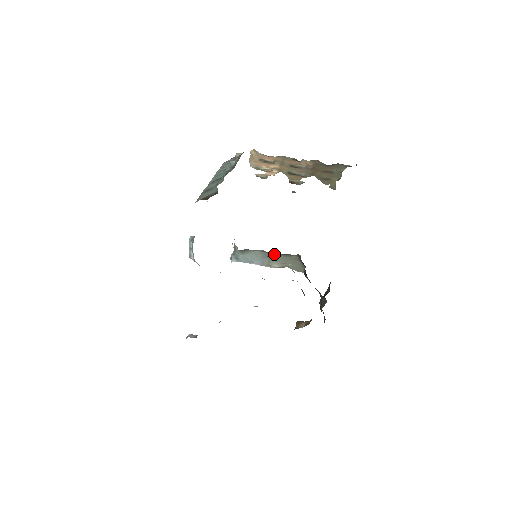
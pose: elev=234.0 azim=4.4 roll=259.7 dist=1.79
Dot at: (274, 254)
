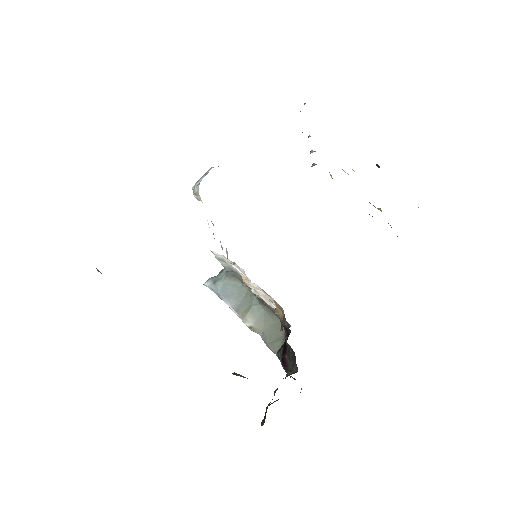
Dot at: (261, 304)
